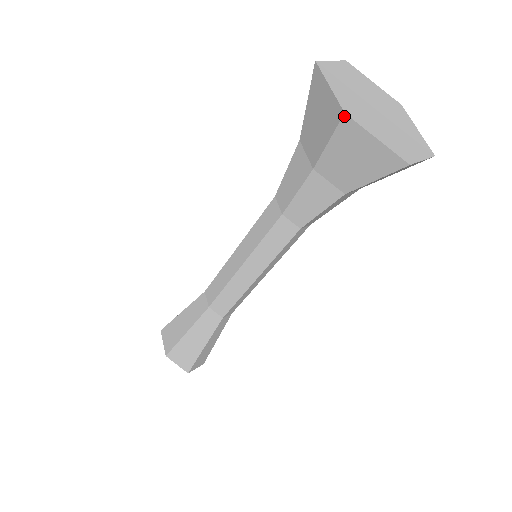
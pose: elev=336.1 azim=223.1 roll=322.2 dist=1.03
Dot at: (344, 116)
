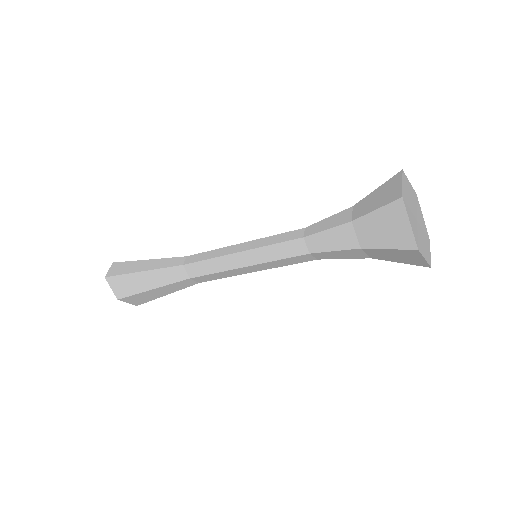
Dot at: (416, 250)
